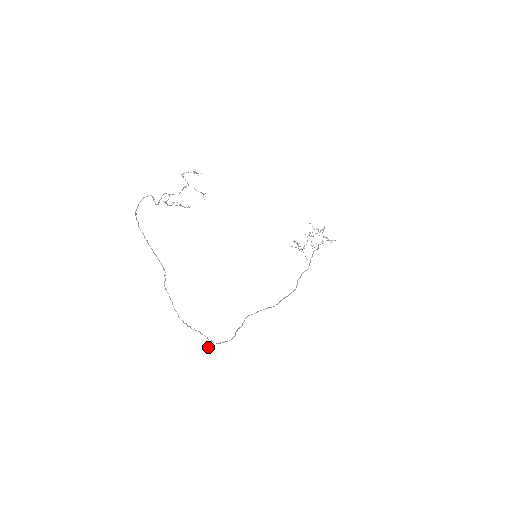
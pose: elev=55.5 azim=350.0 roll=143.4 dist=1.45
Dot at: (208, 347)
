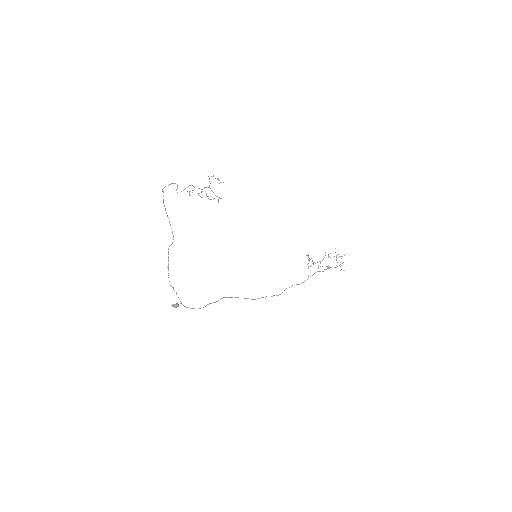
Dot at: (174, 307)
